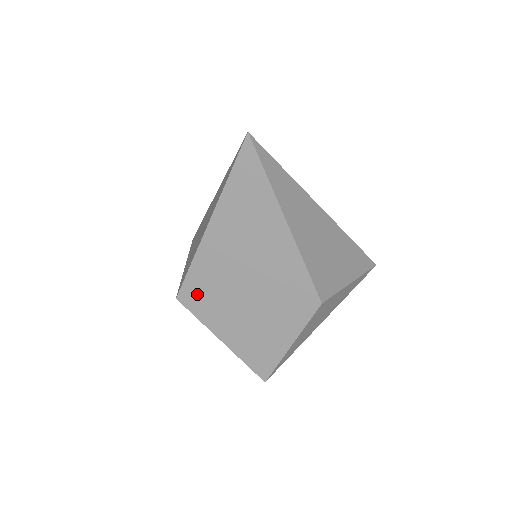
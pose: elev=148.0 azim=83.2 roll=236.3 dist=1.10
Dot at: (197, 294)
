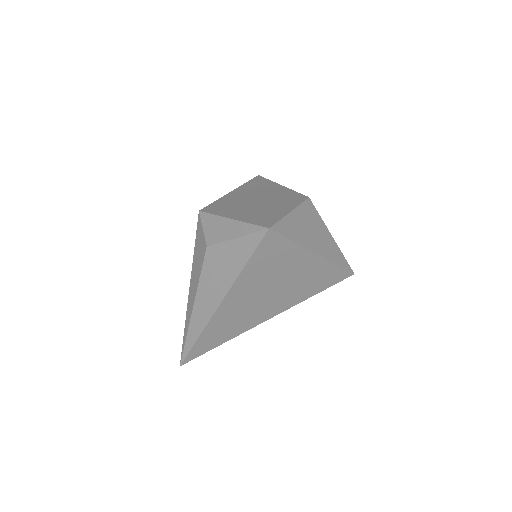
Dot at: (217, 207)
